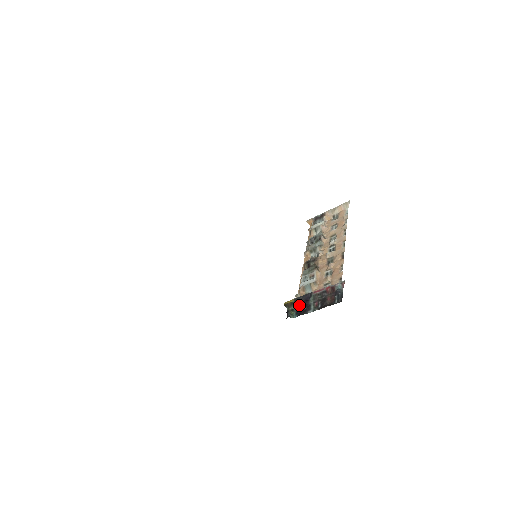
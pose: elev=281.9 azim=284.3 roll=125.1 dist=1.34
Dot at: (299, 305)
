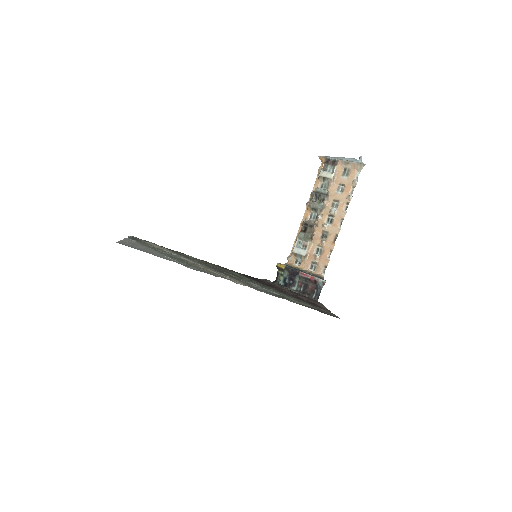
Dot at: (287, 274)
